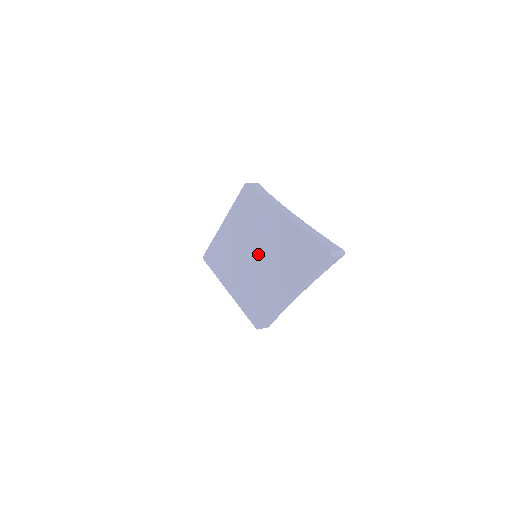
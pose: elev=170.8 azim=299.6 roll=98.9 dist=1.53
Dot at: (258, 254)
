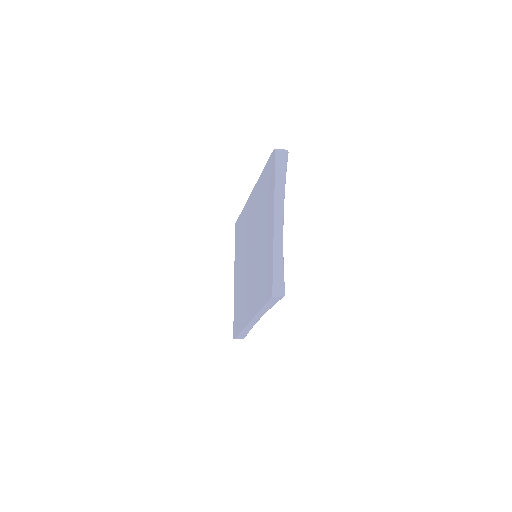
Dot at: (253, 244)
